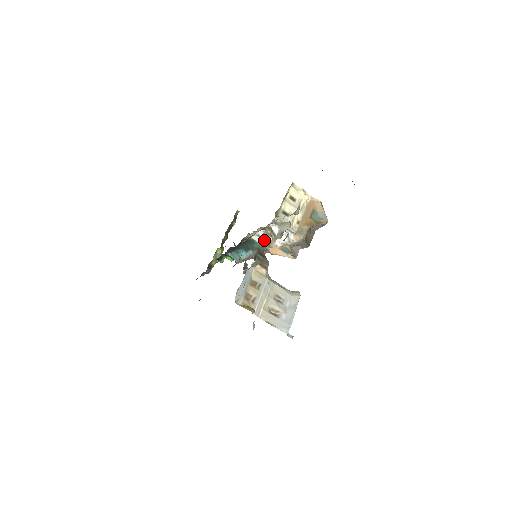
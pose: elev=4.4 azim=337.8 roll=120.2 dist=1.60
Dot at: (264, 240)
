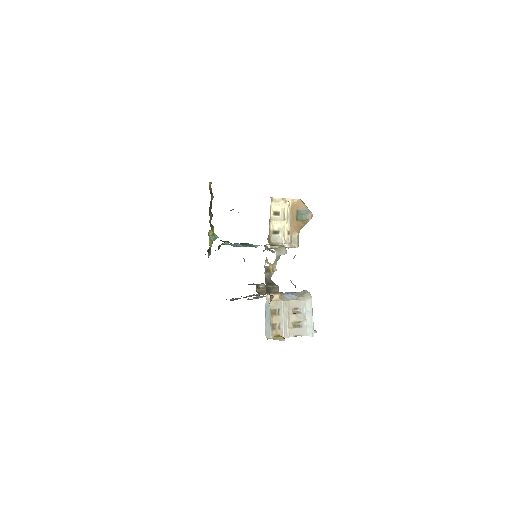
Dot at: (267, 269)
